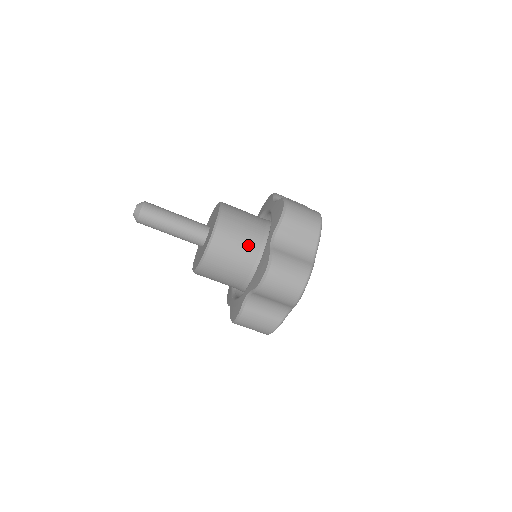
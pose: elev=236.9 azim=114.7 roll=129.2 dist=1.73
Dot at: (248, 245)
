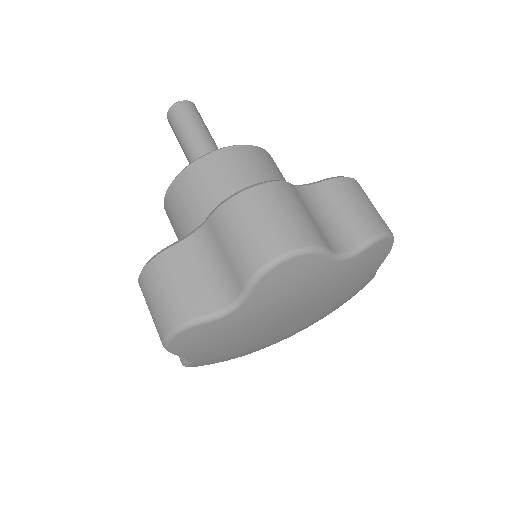
Dot at: occluded
